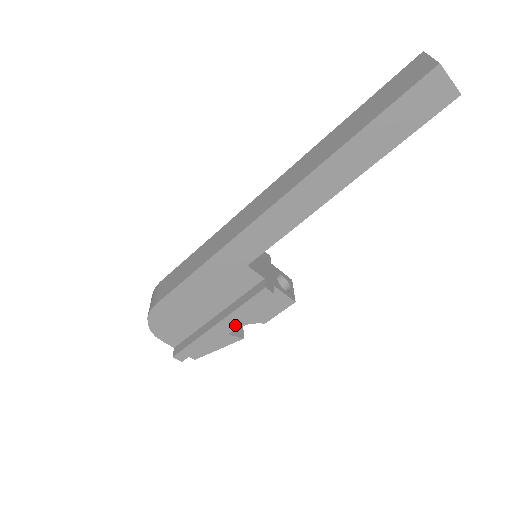
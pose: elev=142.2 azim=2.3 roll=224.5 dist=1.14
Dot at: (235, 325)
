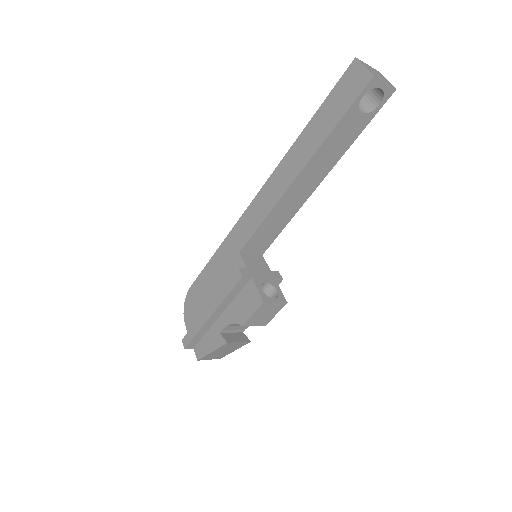
Dot at: (225, 322)
